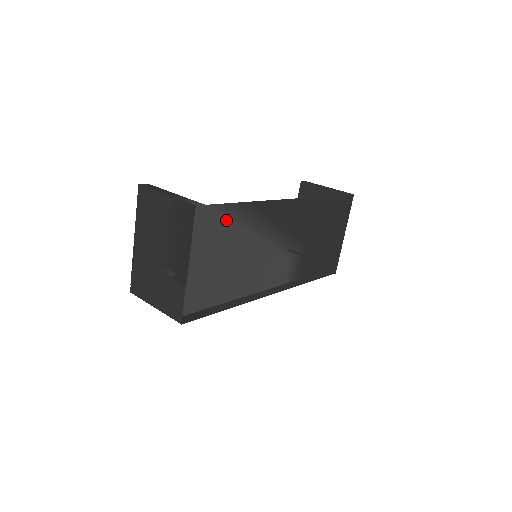
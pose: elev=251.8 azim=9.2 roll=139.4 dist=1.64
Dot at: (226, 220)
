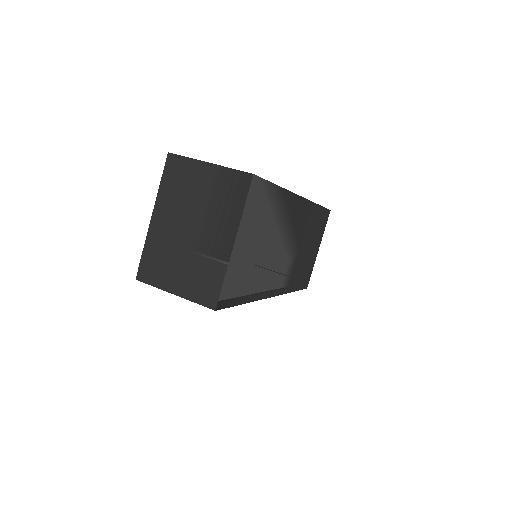
Dot at: (265, 200)
